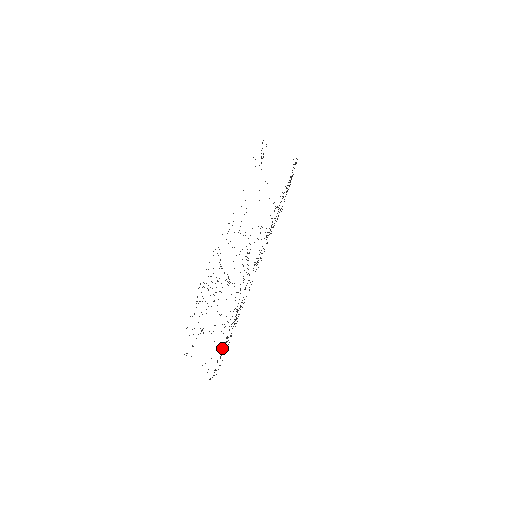
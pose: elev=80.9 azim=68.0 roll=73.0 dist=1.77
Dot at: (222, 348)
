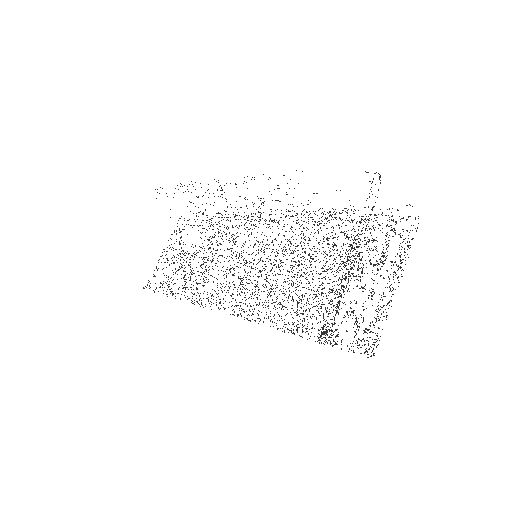
Dot at: (173, 274)
